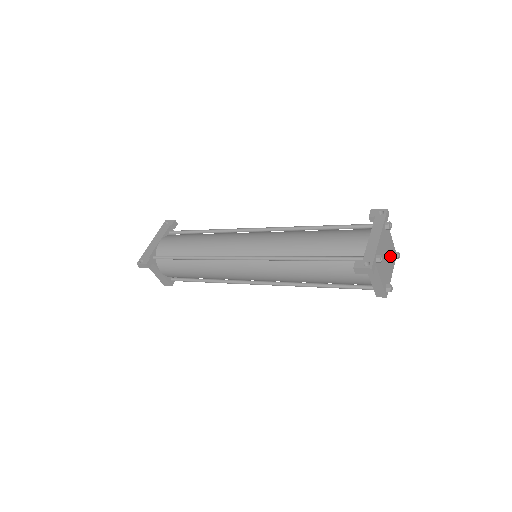
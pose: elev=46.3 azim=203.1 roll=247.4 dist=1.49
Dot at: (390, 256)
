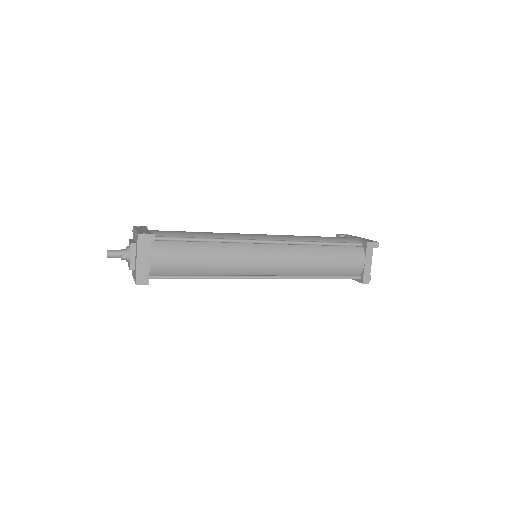
Dot at: occluded
